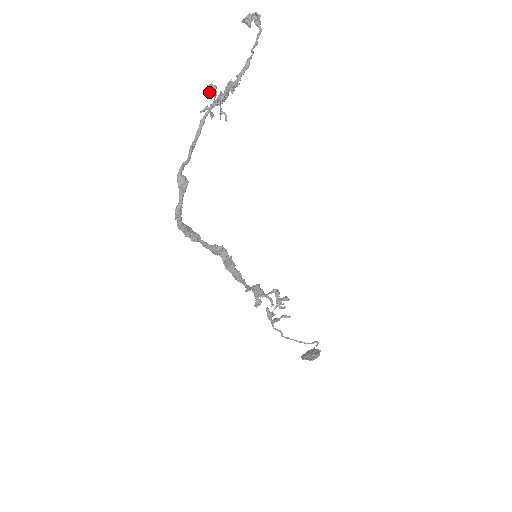
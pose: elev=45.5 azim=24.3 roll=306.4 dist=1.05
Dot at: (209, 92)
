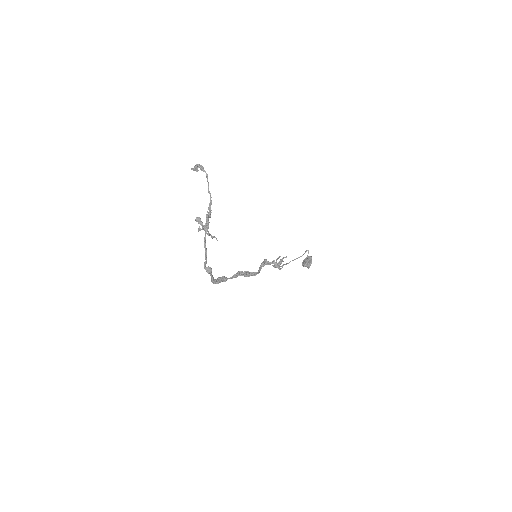
Dot at: (198, 223)
